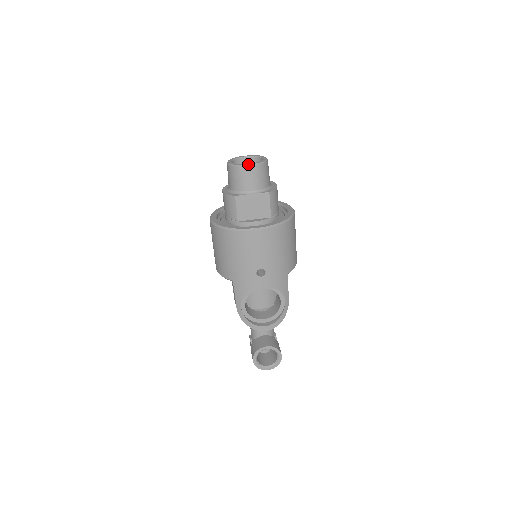
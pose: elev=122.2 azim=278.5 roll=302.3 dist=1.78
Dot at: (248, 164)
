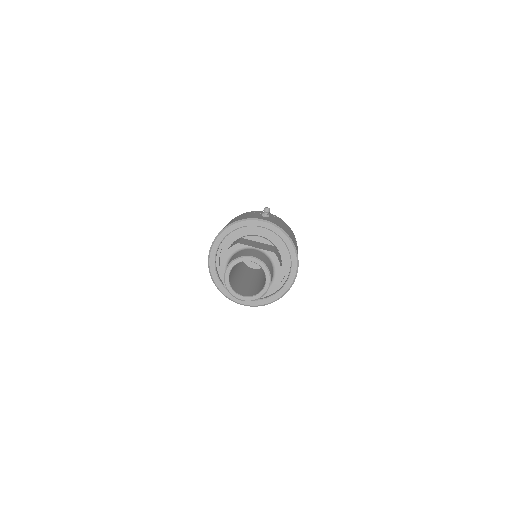
Dot at: (241, 299)
